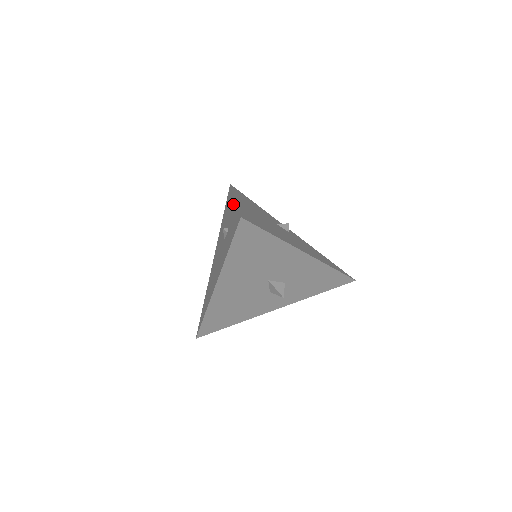
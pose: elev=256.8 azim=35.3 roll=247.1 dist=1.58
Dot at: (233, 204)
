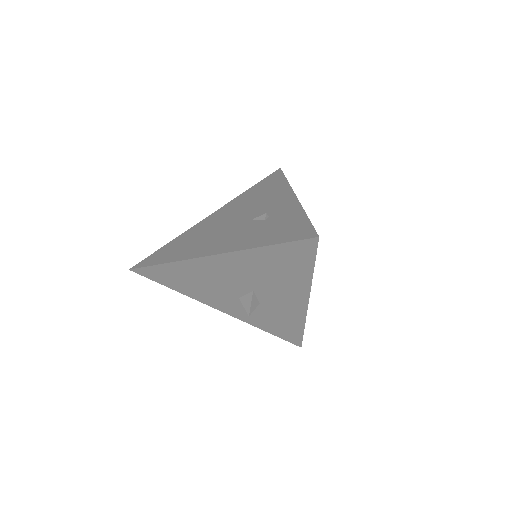
Dot at: (292, 200)
